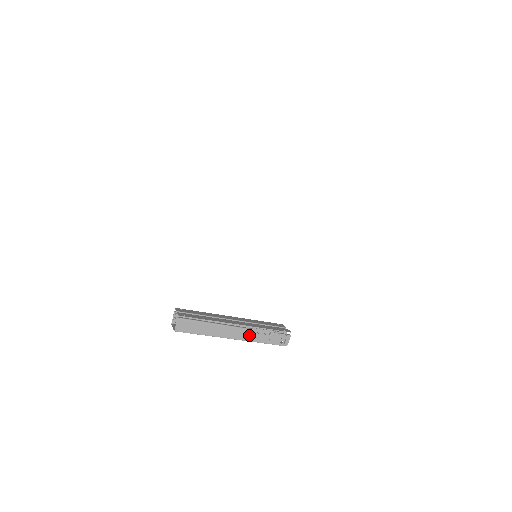
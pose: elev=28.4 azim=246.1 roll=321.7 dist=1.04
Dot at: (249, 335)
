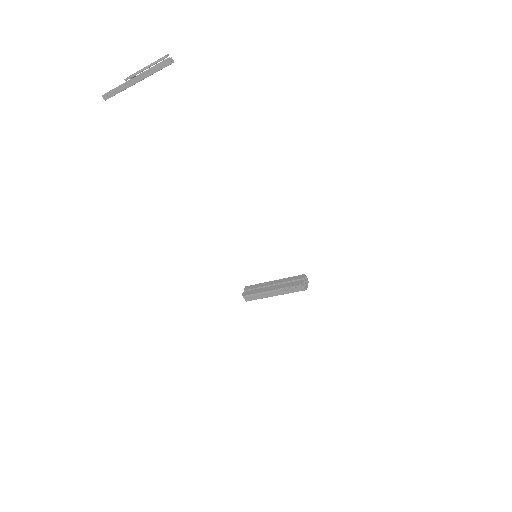
Dot at: (282, 292)
